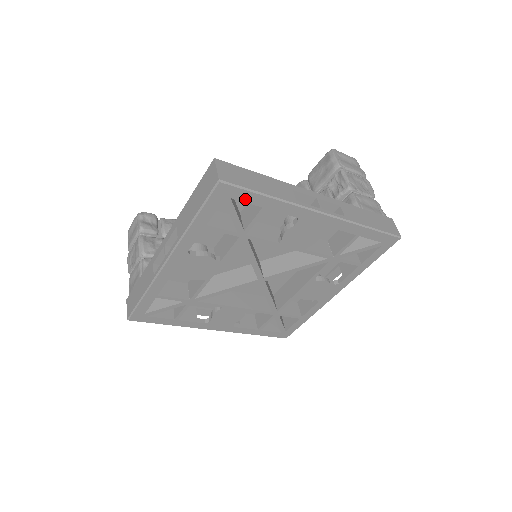
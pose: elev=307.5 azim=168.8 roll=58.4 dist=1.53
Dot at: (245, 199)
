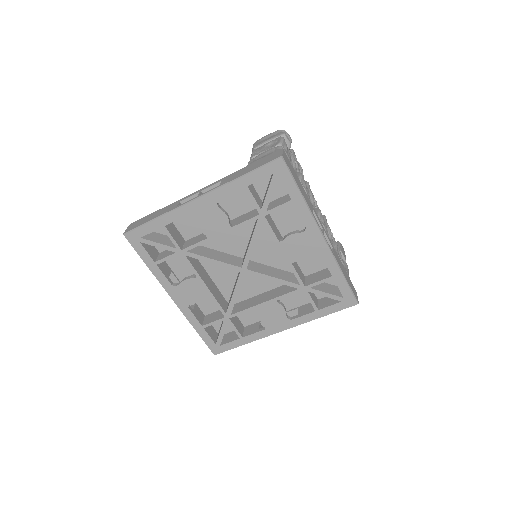
Dot at: (147, 232)
